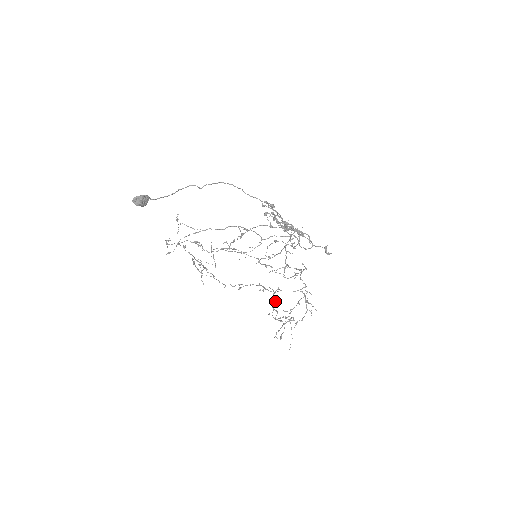
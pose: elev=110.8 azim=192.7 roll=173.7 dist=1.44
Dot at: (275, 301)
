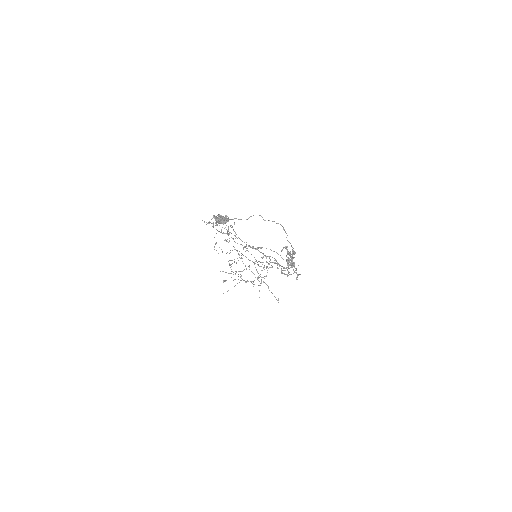
Dot at: occluded
